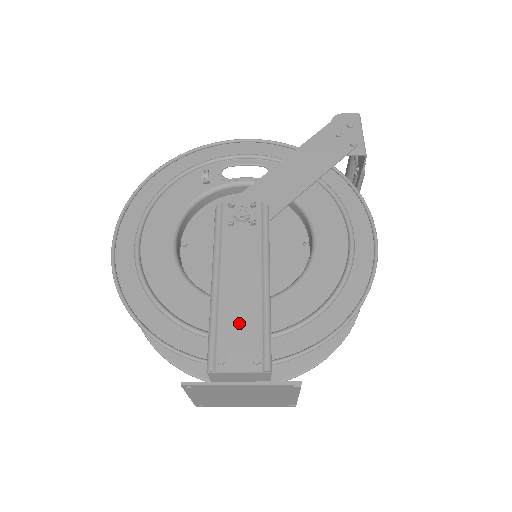
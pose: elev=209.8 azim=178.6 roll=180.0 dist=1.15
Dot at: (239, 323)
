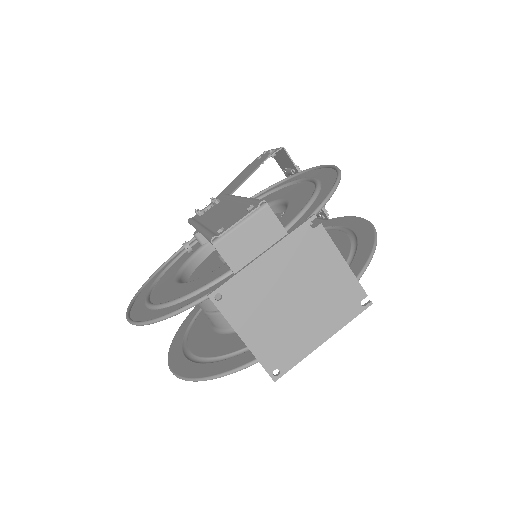
Dot at: (227, 217)
